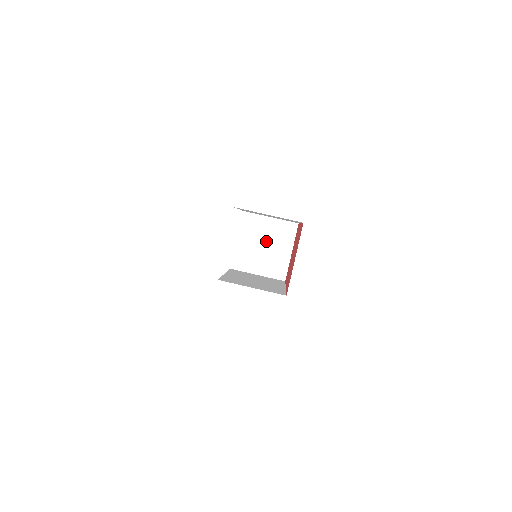
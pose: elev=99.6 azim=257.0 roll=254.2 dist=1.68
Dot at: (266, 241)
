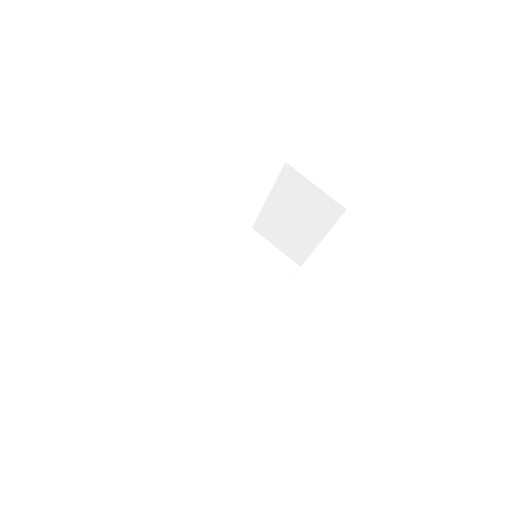
Dot at: (262, 265)
